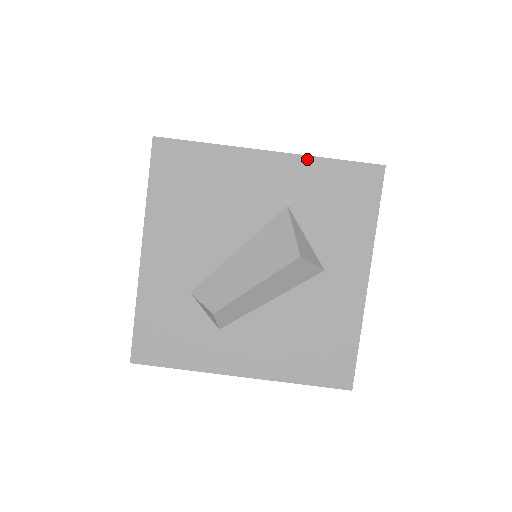
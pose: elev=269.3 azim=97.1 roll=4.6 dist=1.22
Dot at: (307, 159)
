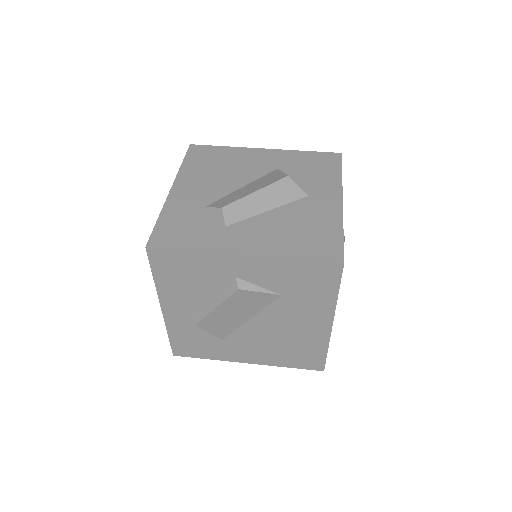
Dot at: (289, 151)
